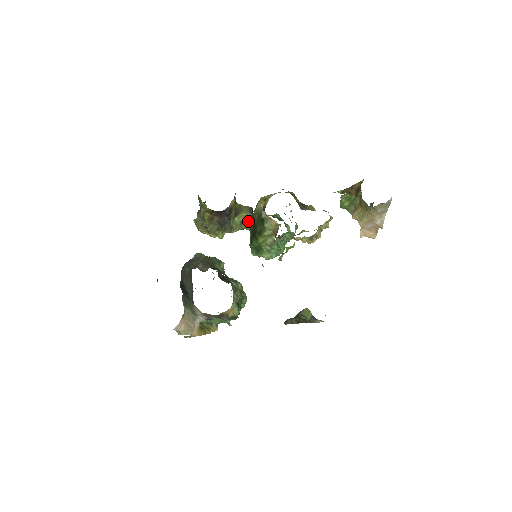
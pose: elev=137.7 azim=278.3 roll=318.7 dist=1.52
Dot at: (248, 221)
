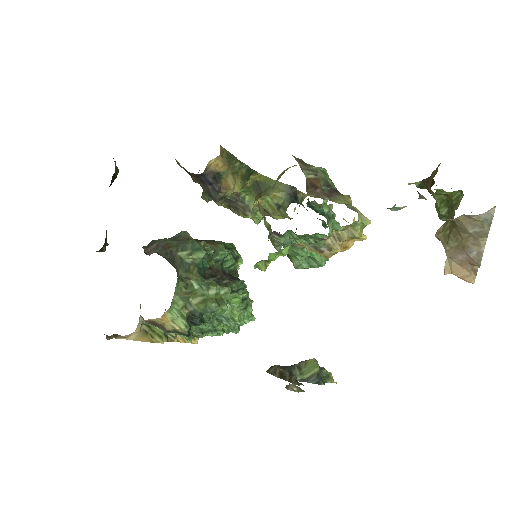
Dot at: (284, 206)
